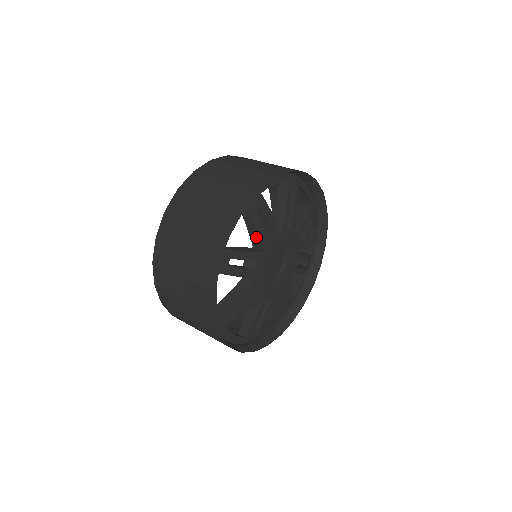
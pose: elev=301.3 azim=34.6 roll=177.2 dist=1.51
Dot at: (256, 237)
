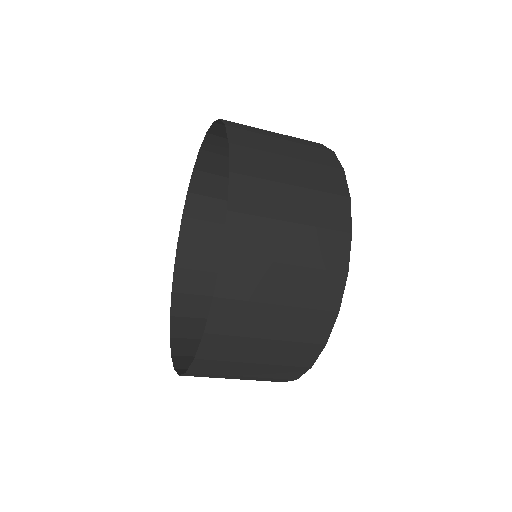
Dot at: occluded
